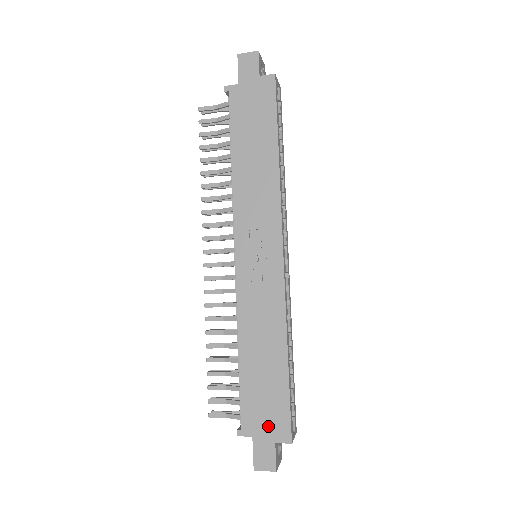
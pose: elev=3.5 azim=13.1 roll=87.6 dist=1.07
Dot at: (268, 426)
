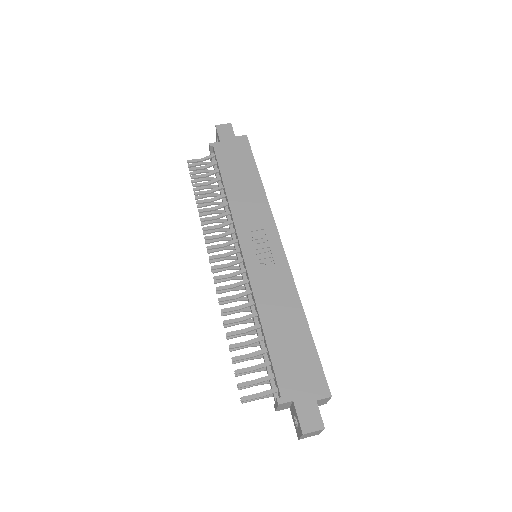
Dot at: (306, 386)
